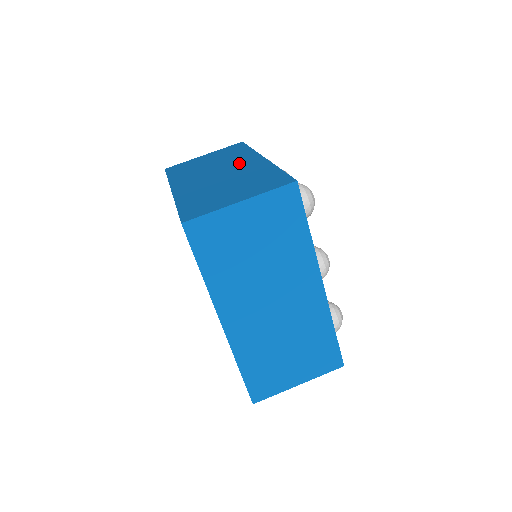
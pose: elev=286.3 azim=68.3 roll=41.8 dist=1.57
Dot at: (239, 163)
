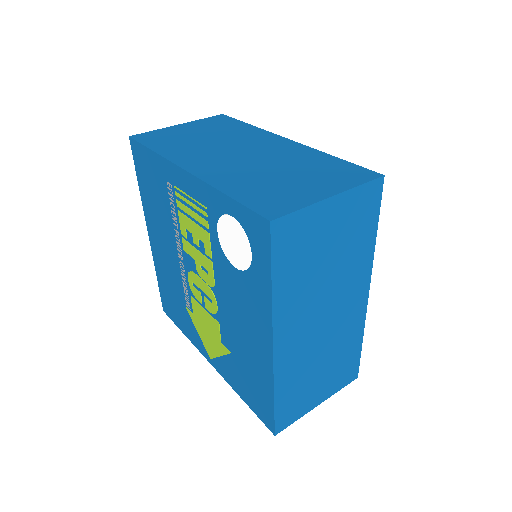
Dot at: (258, 142)
